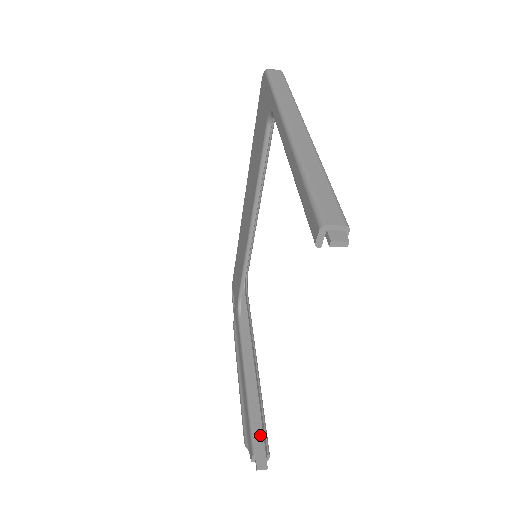
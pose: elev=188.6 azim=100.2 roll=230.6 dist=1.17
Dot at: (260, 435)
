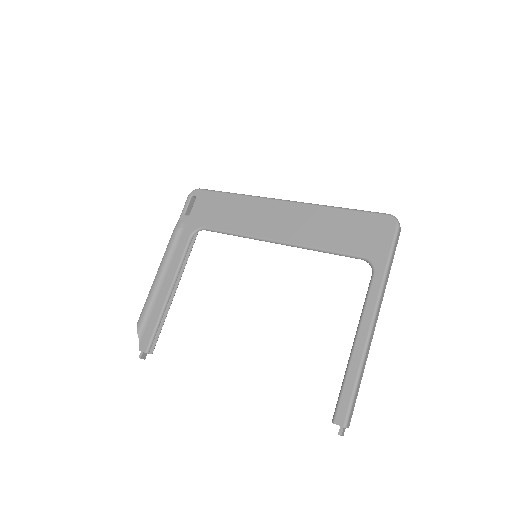
Dot at: occluded
